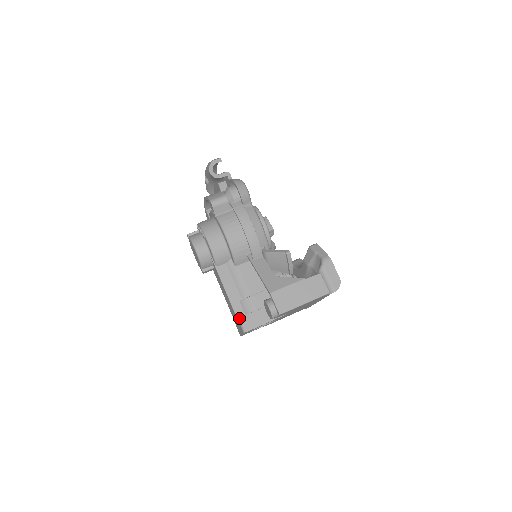
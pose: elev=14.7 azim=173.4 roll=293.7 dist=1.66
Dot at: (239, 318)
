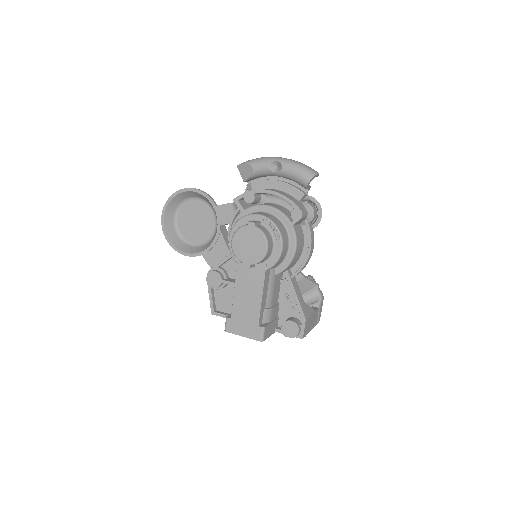
Dot at: (265, 327)
